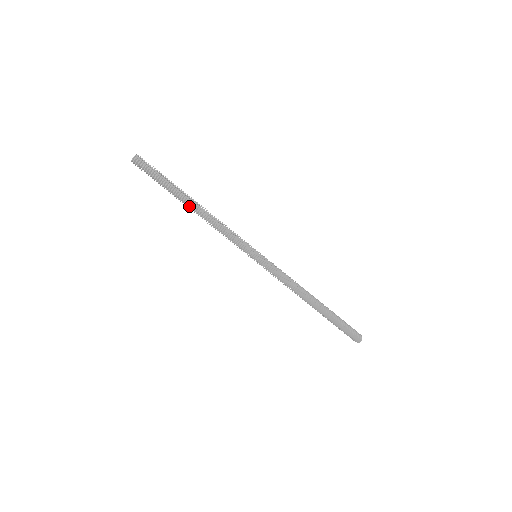
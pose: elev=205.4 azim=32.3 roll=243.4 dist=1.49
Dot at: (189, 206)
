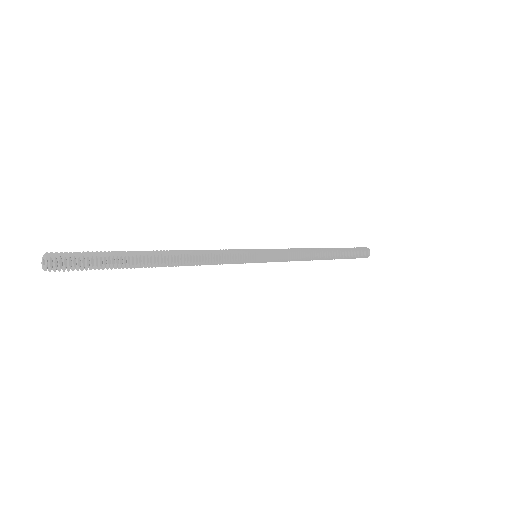
Dot at: occluded
